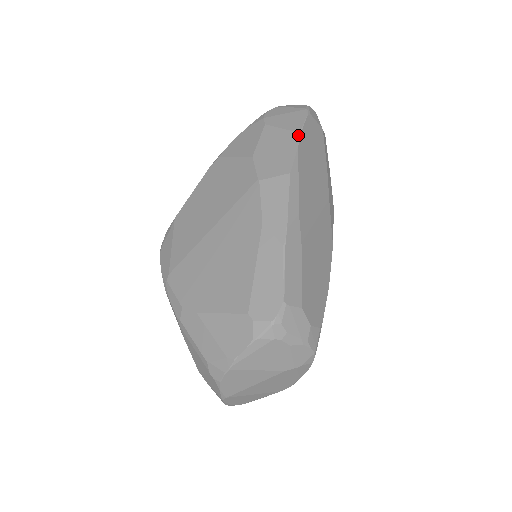
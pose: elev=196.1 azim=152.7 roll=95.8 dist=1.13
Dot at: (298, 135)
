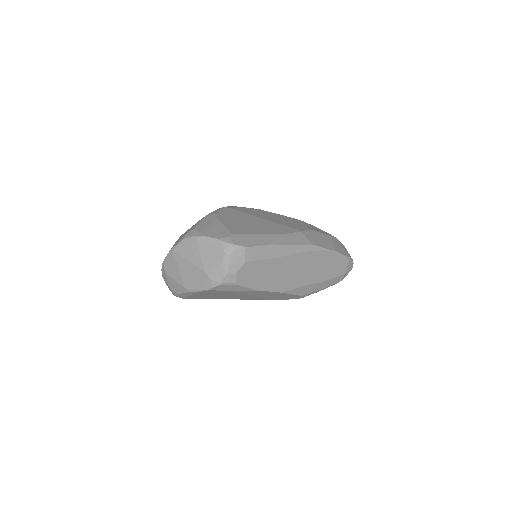
Dot at: (334, 250)
